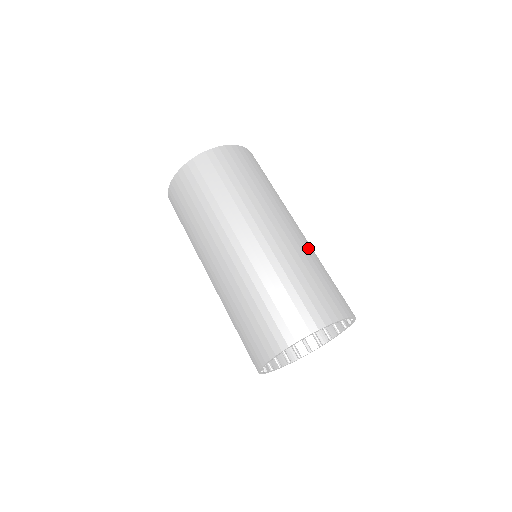
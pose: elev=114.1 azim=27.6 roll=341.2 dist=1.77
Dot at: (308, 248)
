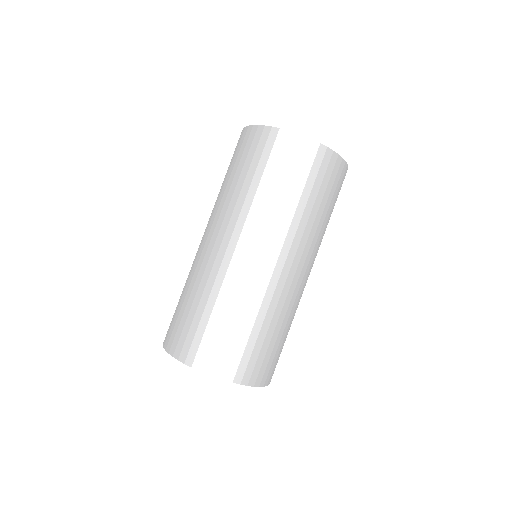
Dot at: (256, 291)
